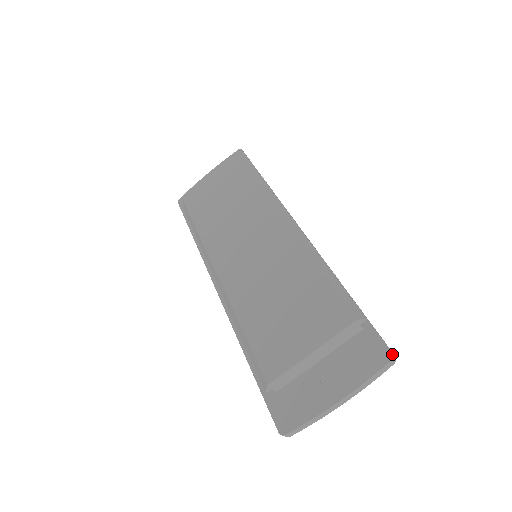
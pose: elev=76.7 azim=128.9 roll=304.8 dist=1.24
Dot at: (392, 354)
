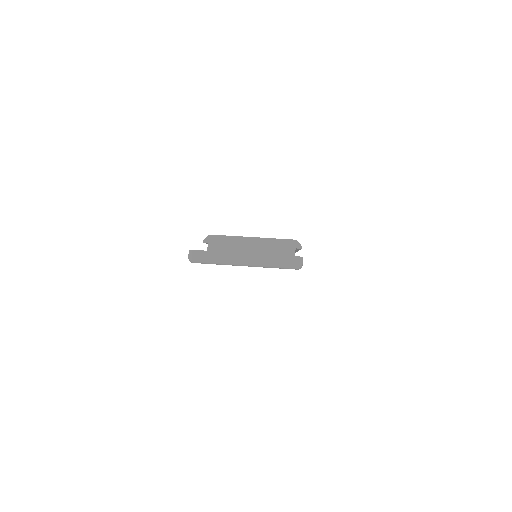
Dot at: occluded
